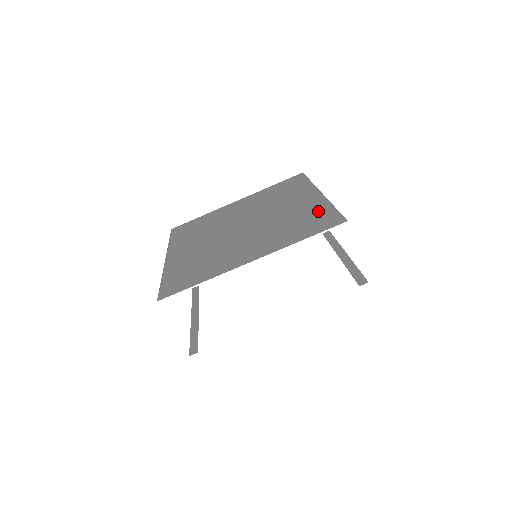
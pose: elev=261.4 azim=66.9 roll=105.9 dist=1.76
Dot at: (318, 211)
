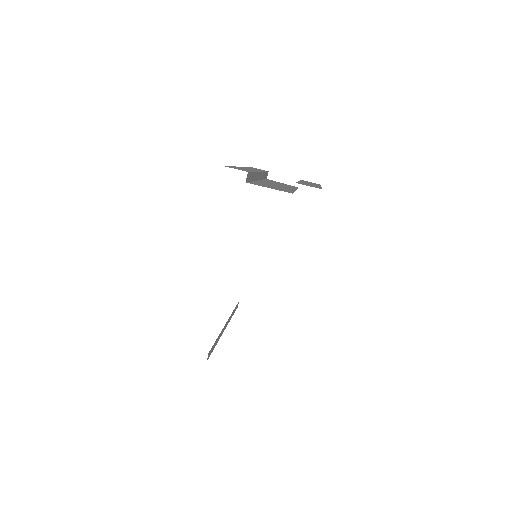
Dot at: occluded
